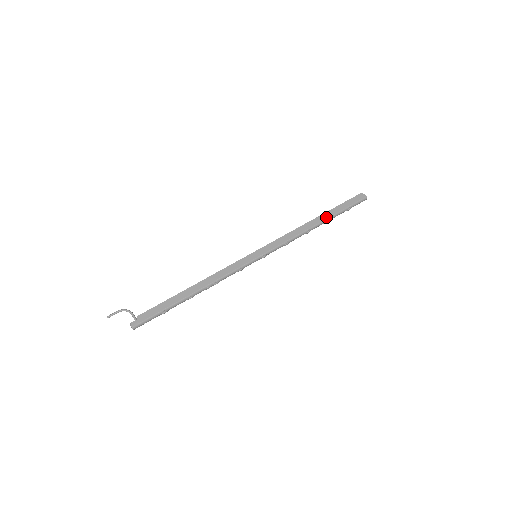
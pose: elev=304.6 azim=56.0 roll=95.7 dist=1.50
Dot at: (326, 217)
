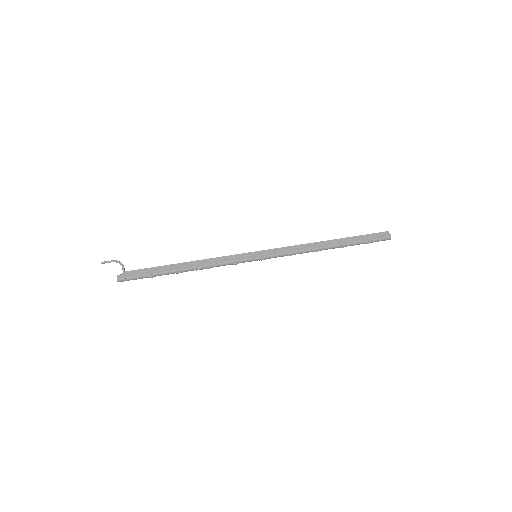
Dot at: (340, 243)
